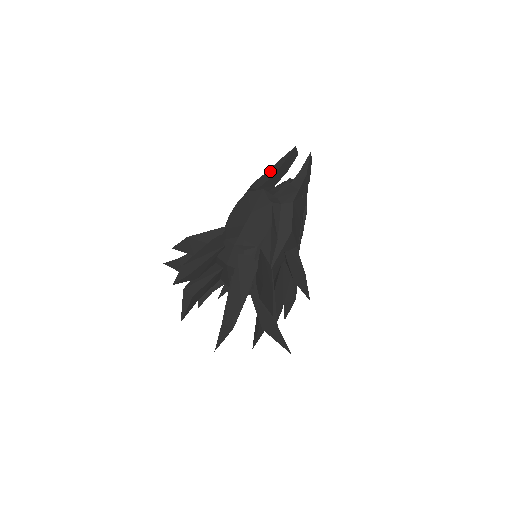
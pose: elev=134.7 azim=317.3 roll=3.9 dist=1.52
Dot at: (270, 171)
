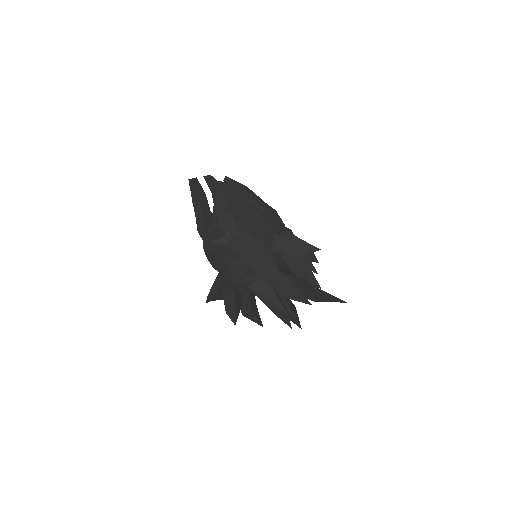
Dot at: (196, 213)
